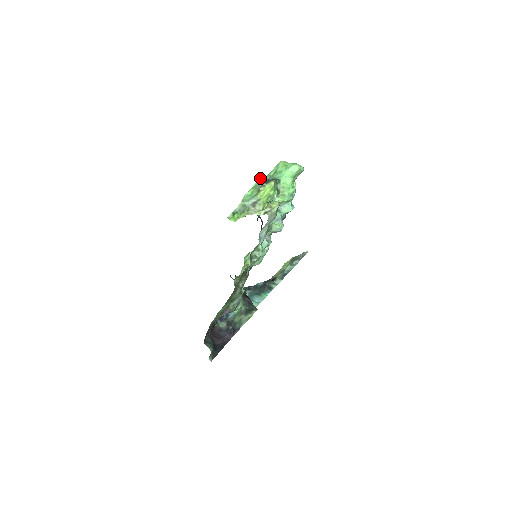
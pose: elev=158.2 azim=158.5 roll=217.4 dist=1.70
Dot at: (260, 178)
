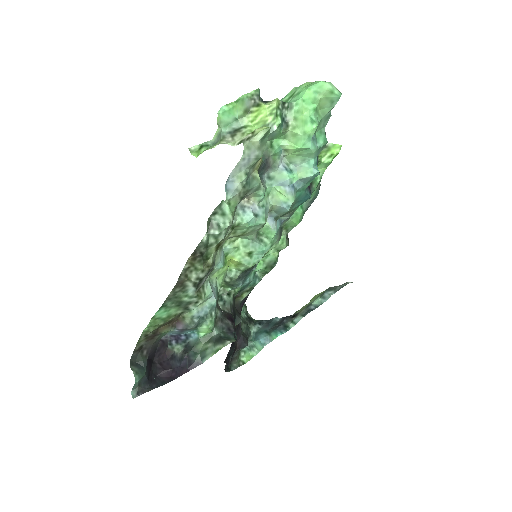
Dot at: occluded
